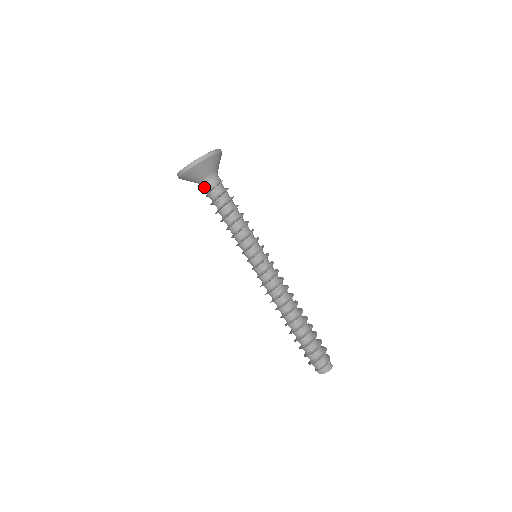
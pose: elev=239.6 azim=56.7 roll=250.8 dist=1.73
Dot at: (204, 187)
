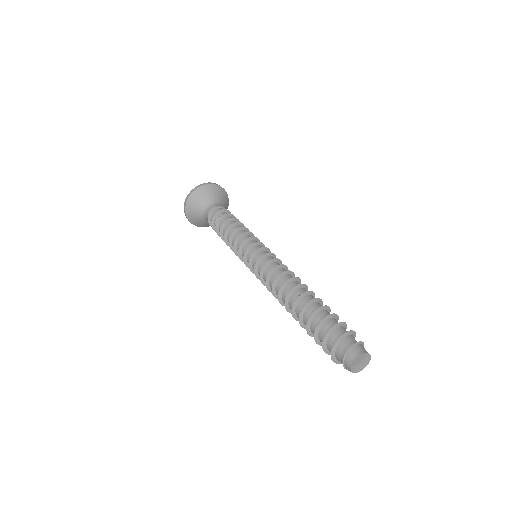
Dot at: (207, 215)
